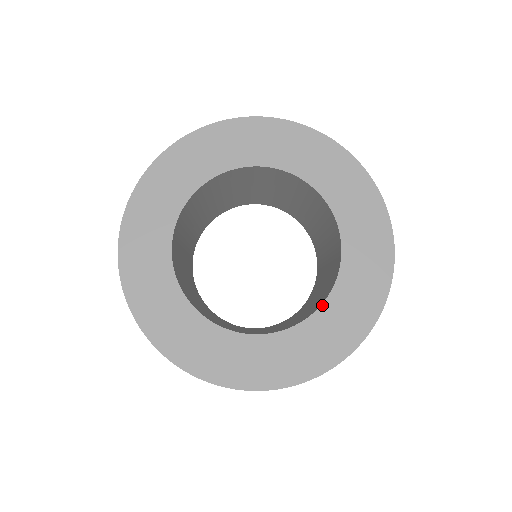
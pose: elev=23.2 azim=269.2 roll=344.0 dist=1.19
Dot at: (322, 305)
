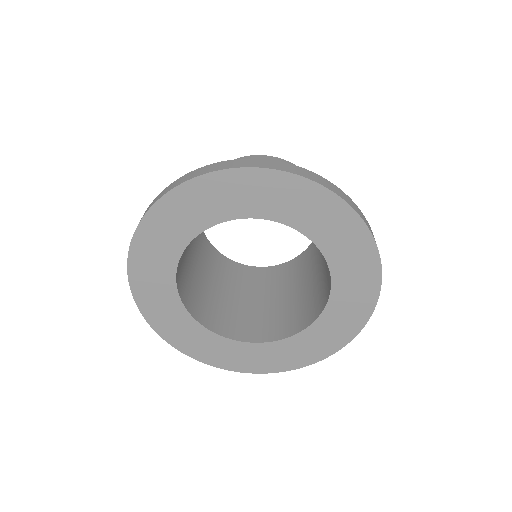
Dot at: (316, 320)
